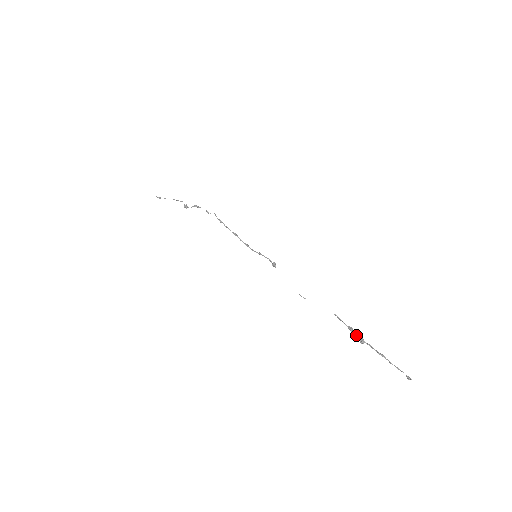
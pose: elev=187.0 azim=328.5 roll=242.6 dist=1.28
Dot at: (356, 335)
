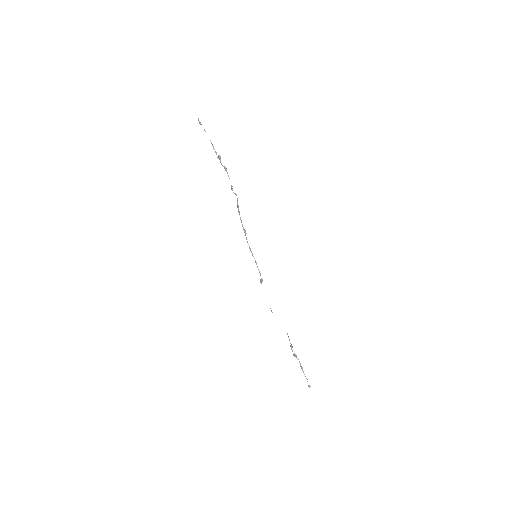
Dot at: occluded
